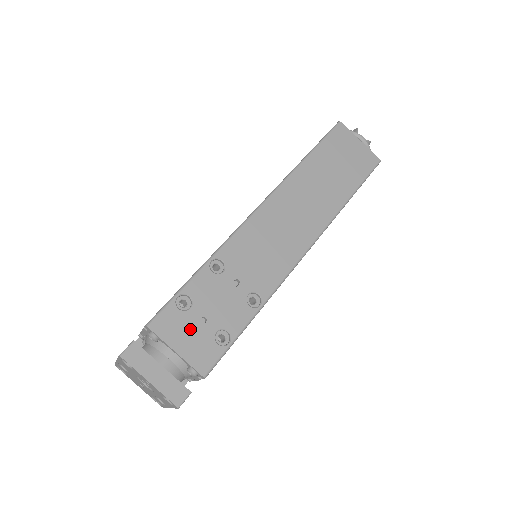
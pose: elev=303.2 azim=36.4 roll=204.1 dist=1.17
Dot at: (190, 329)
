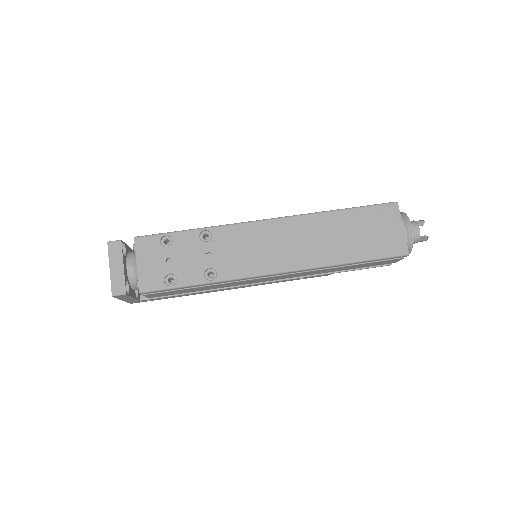
Dot at: (156, 259)
